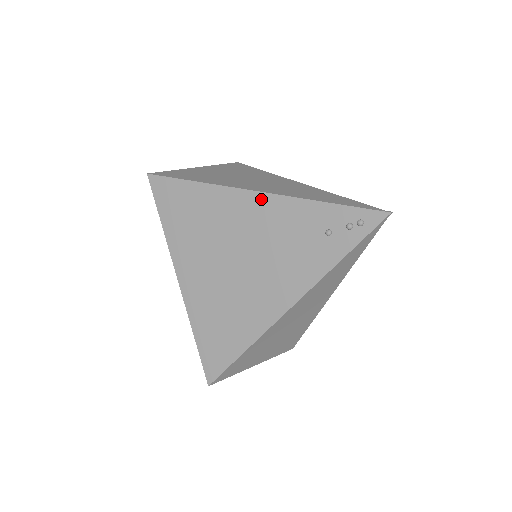
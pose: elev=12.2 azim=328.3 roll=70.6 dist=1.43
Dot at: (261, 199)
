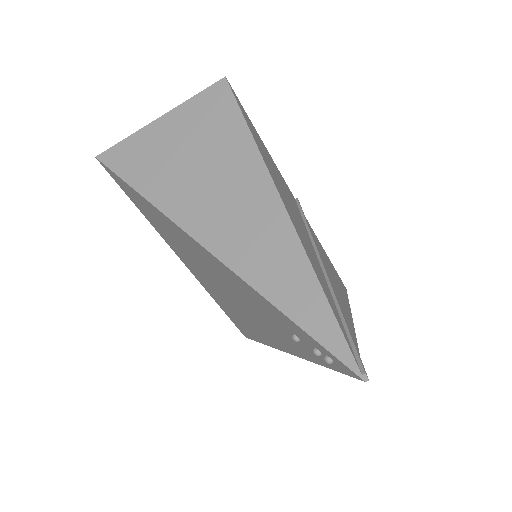
Dot at: (212, 258)
